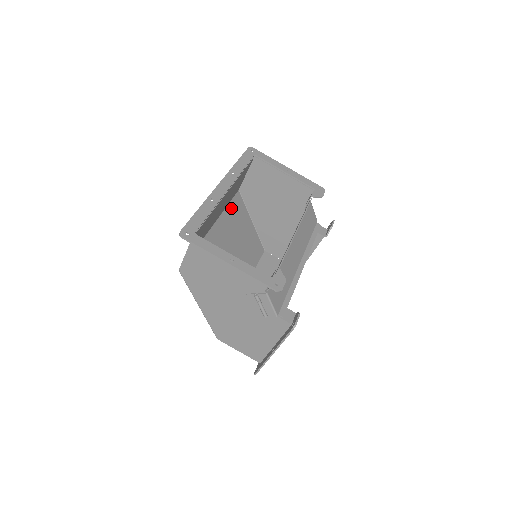
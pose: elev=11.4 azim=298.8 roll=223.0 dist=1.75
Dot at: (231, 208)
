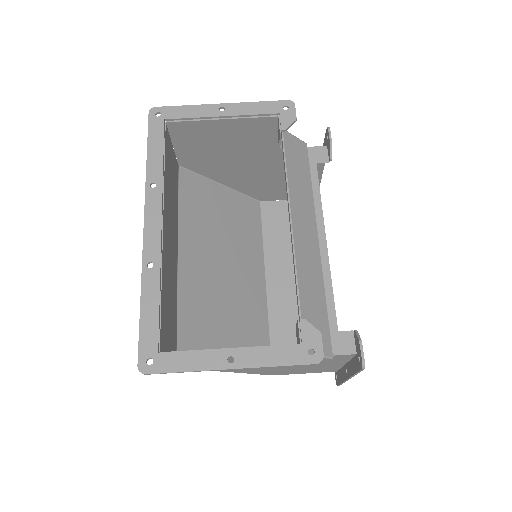
Dot at: (185, 203)
